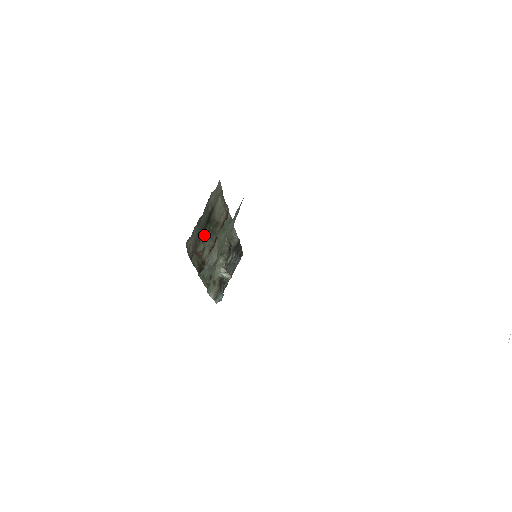
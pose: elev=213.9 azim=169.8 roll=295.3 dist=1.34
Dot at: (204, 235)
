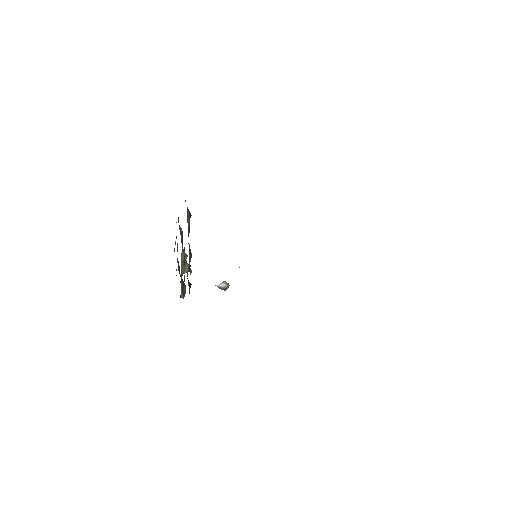
Dot at: occluded
